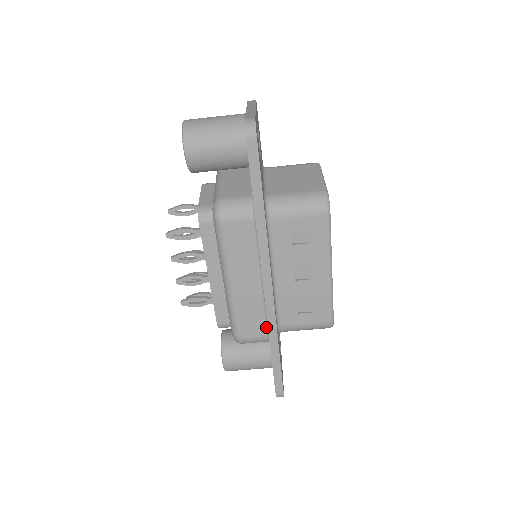
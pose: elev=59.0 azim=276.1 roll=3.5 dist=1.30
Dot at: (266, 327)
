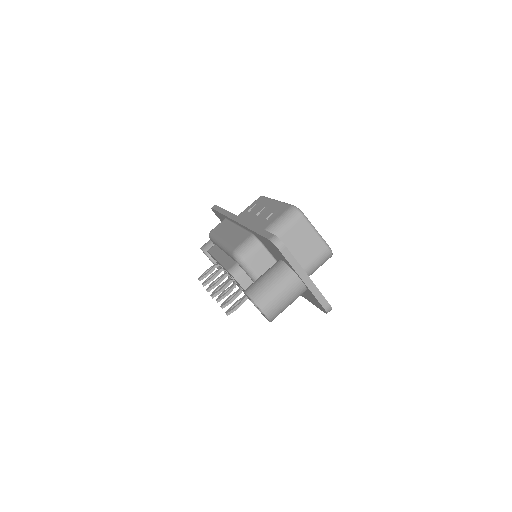
Dot at: (249, 233)
